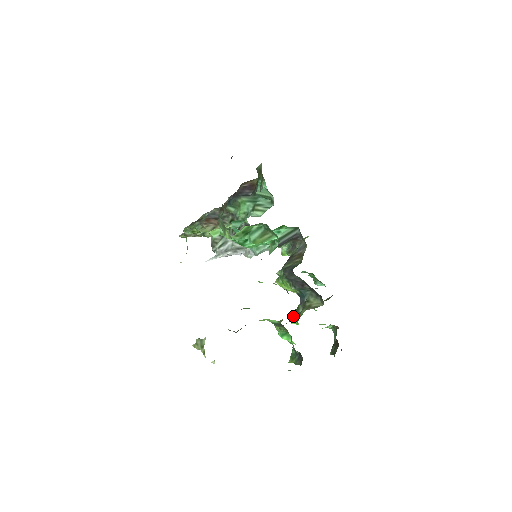
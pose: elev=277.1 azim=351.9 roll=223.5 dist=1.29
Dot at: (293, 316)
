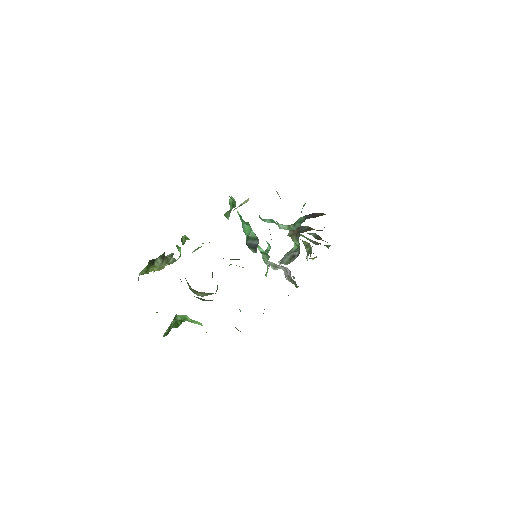
Dot at: (200, 298)
